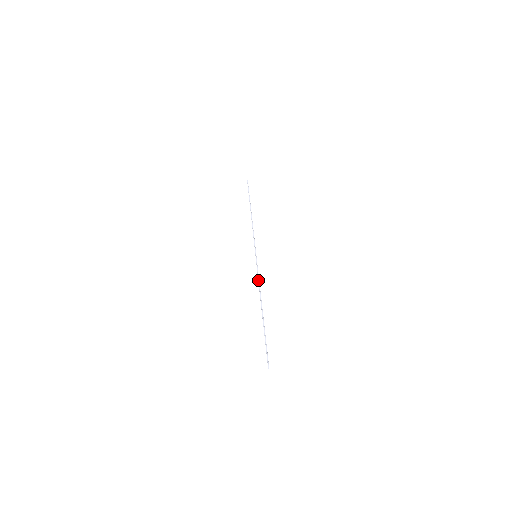
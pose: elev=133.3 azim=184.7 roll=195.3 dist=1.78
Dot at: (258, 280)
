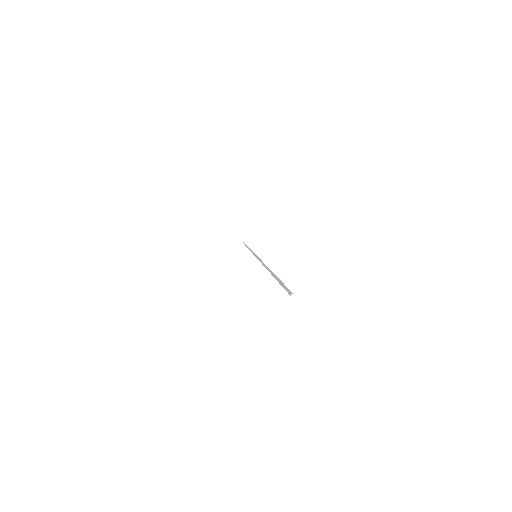
Dot at: occluded
